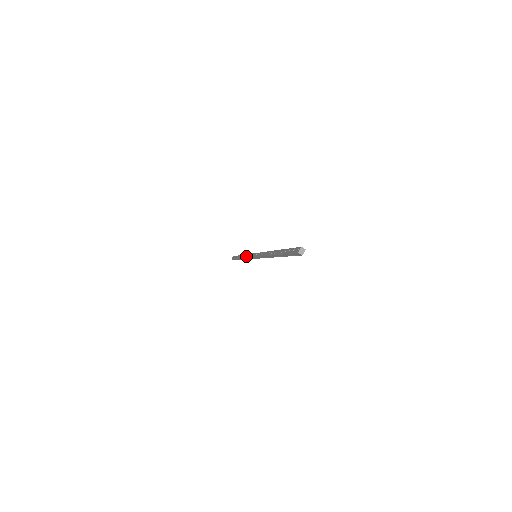
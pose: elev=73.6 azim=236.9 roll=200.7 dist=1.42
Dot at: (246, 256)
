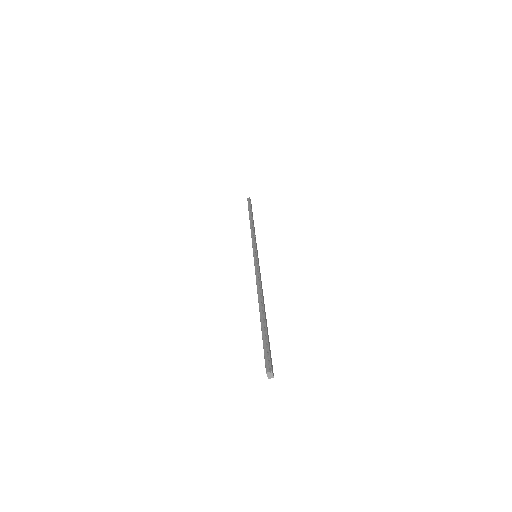
Dot at: occluded
